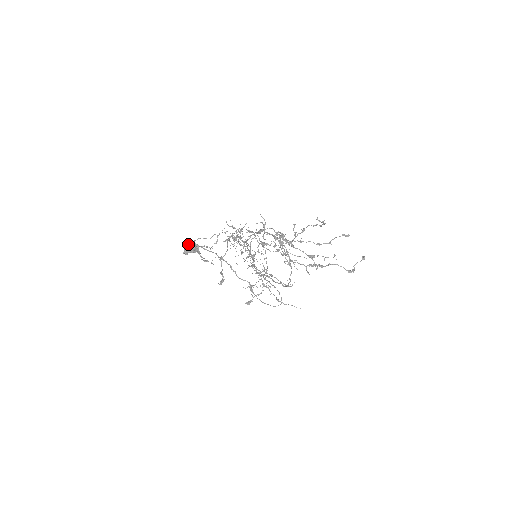
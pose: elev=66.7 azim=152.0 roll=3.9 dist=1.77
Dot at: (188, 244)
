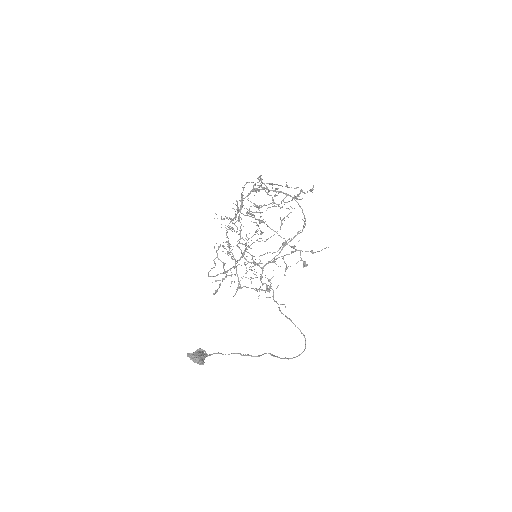
Dot at: (192, 353)
